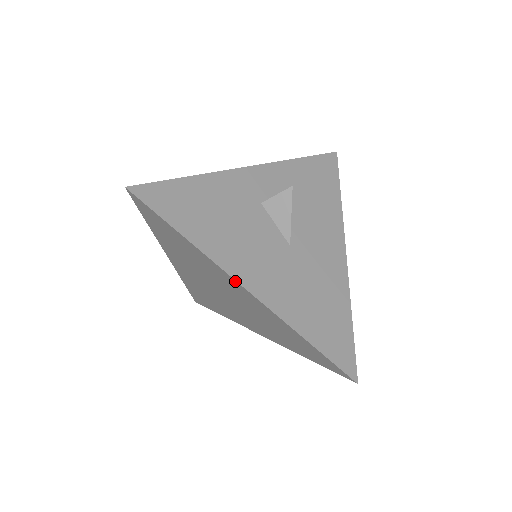
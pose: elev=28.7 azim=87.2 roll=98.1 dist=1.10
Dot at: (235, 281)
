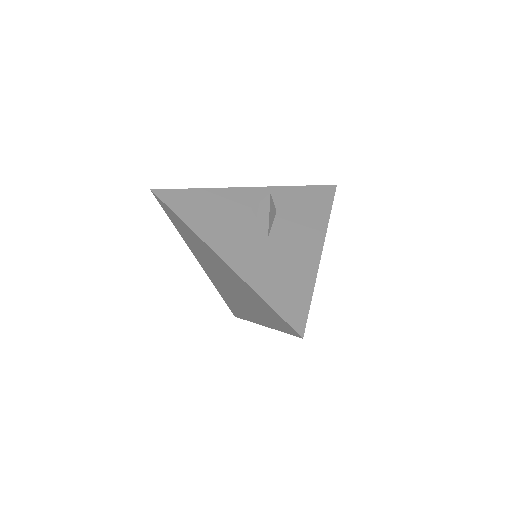
Dot at: (213, 251)
